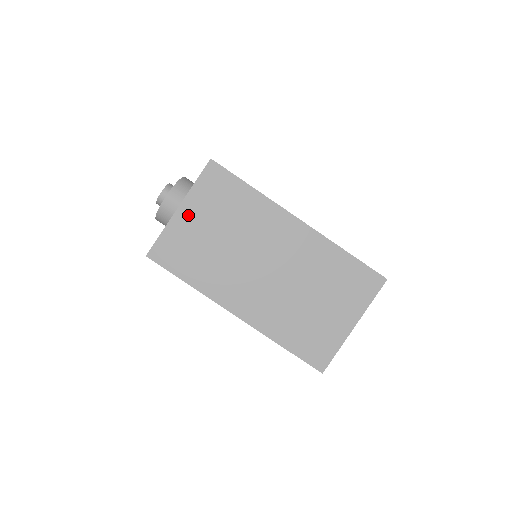
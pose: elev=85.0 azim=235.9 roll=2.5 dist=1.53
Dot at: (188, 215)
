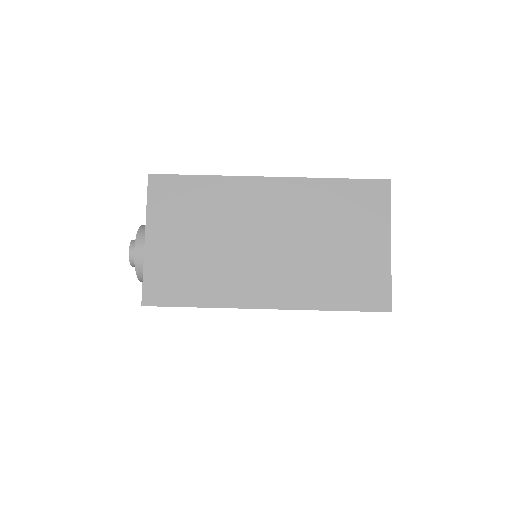
Dot at: (159, 240)
